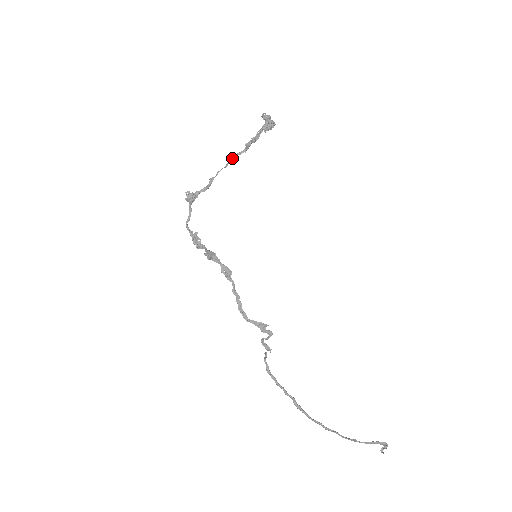
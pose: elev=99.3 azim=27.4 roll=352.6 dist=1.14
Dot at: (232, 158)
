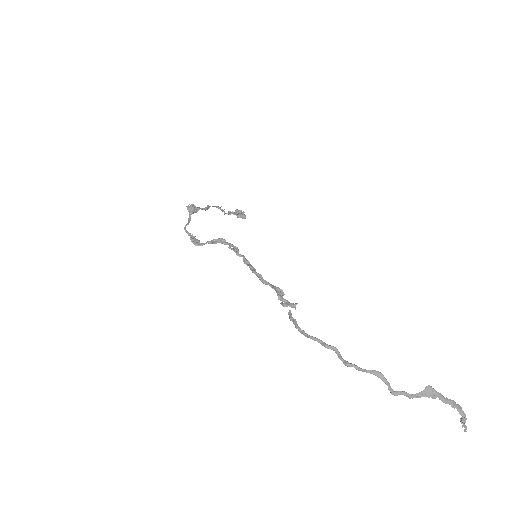
Dot at: (221, 209)
